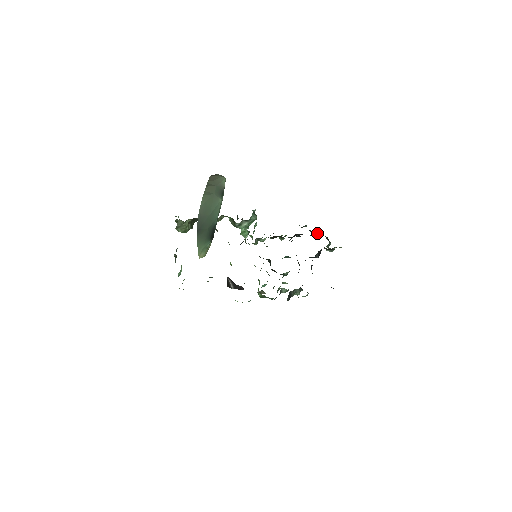
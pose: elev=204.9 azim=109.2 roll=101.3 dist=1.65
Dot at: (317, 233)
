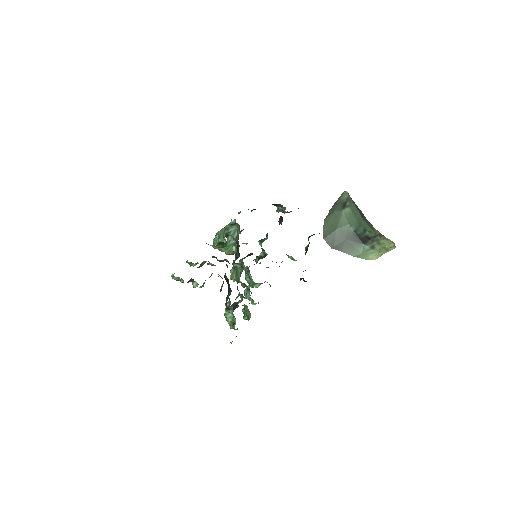
Dot at: occluded
